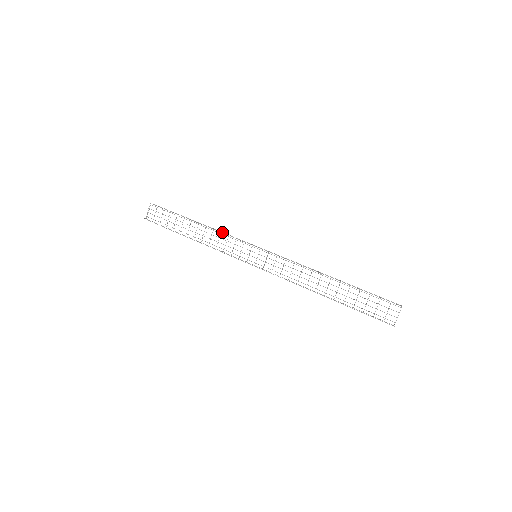
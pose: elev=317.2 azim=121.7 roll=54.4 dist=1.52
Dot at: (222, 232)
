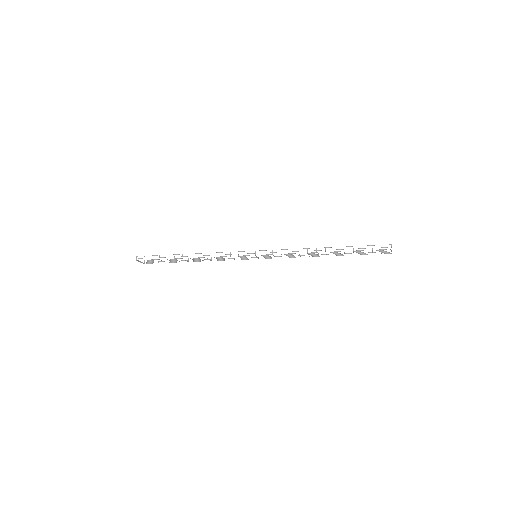
Dot at: occluded
